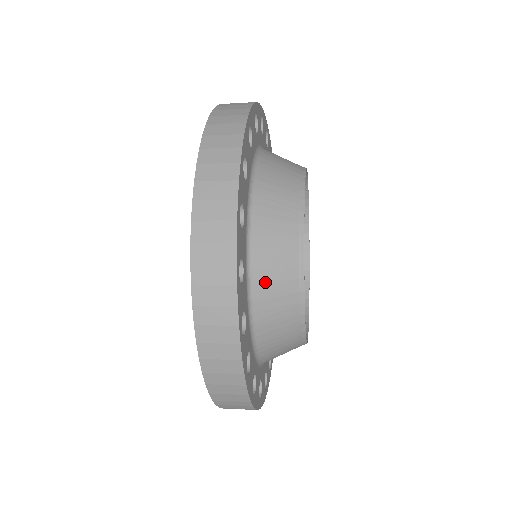
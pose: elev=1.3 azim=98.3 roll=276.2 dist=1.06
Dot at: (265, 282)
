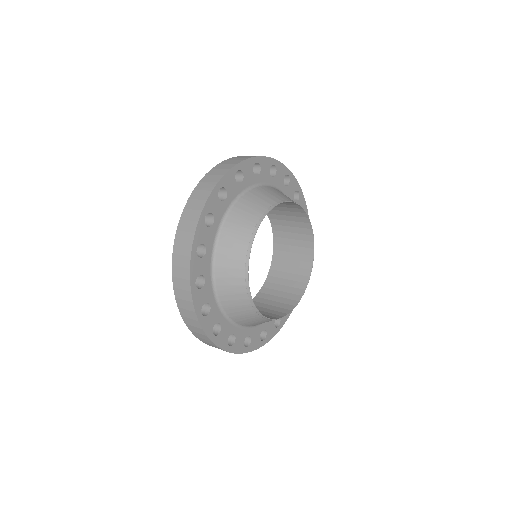
Dot at: (224, 286)
